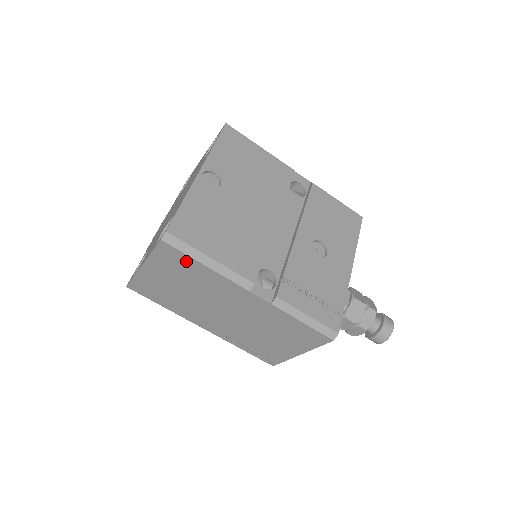
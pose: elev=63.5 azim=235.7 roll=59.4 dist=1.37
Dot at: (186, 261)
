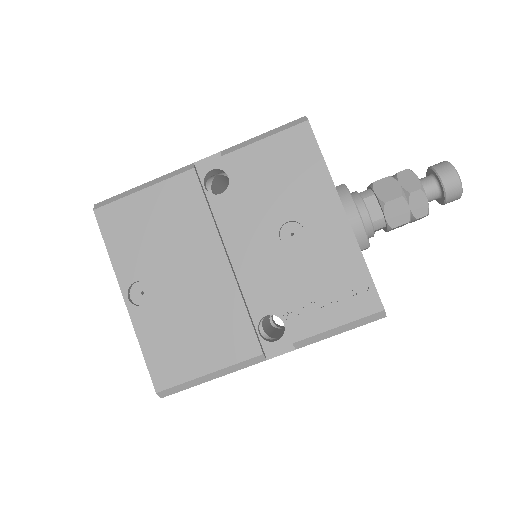
Dot at: occluded
